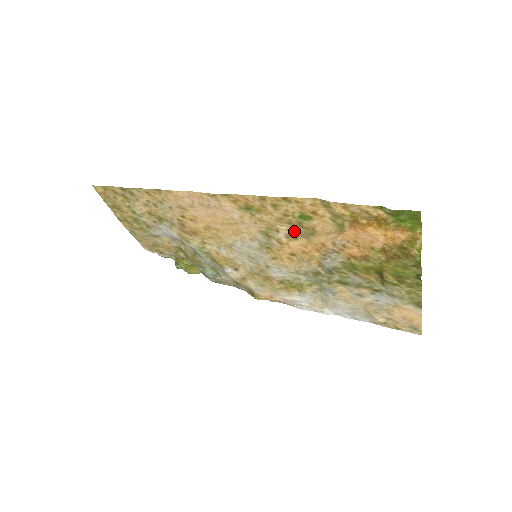
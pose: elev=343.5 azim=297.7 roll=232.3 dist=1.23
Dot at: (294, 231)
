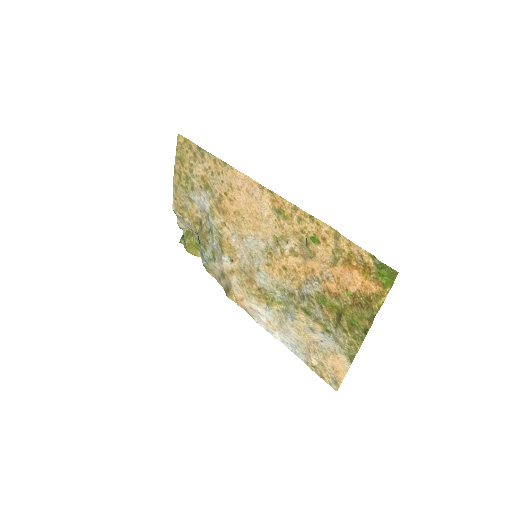
Dot at: (299, 248)
